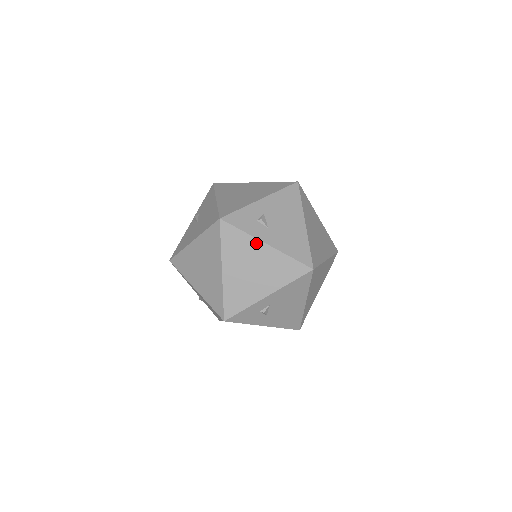
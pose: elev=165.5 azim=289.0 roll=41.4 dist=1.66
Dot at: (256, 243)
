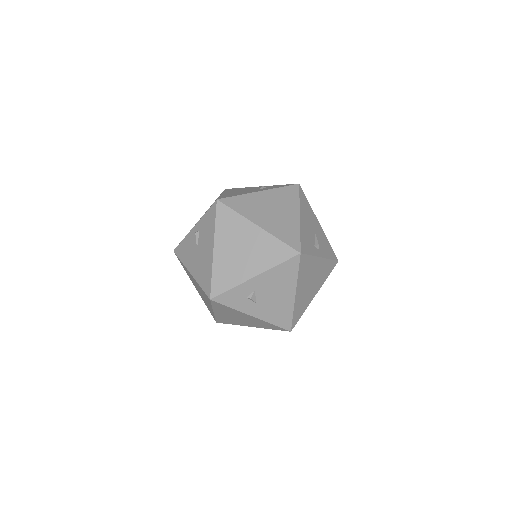
Dot at: (243, 314)
